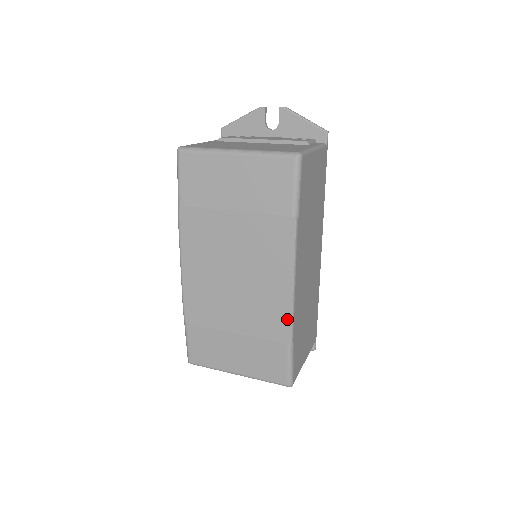
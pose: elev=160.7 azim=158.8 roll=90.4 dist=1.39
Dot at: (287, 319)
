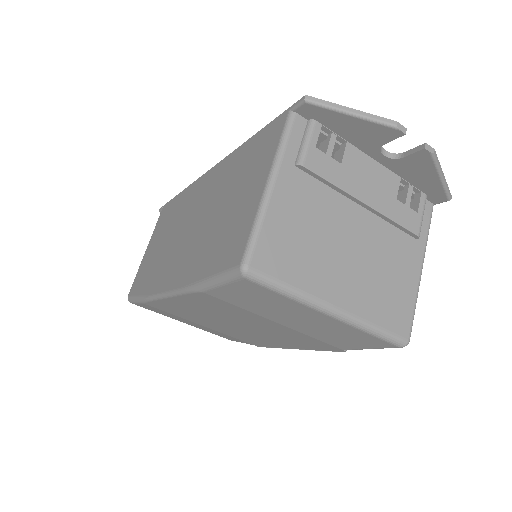
Dot at: (268, 346)
